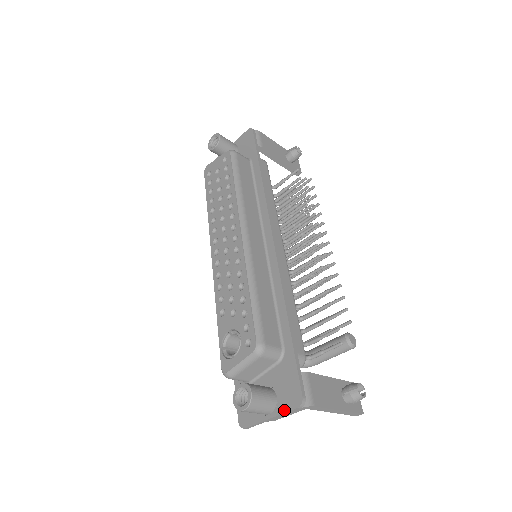
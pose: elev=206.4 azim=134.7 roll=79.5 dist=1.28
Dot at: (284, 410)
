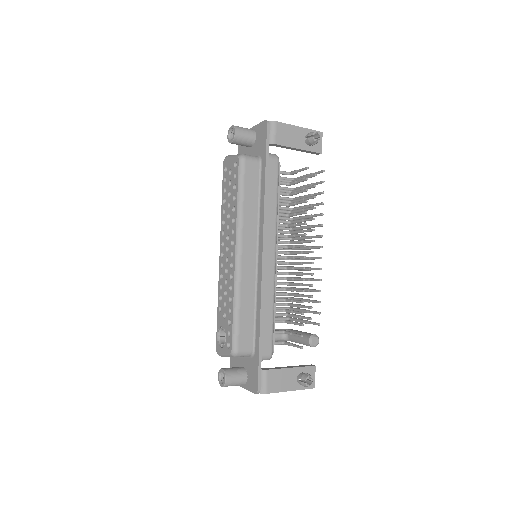
Dot at: (249, 389)
